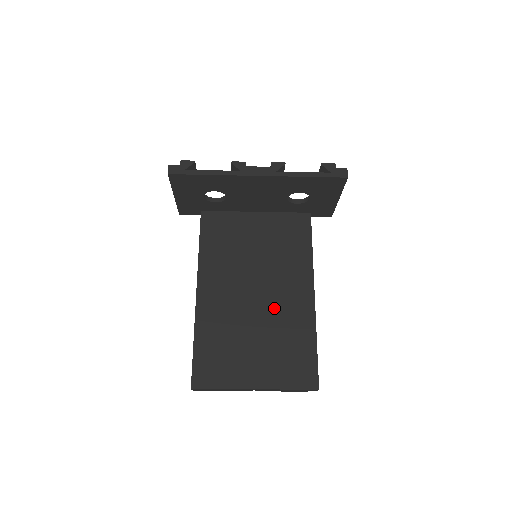
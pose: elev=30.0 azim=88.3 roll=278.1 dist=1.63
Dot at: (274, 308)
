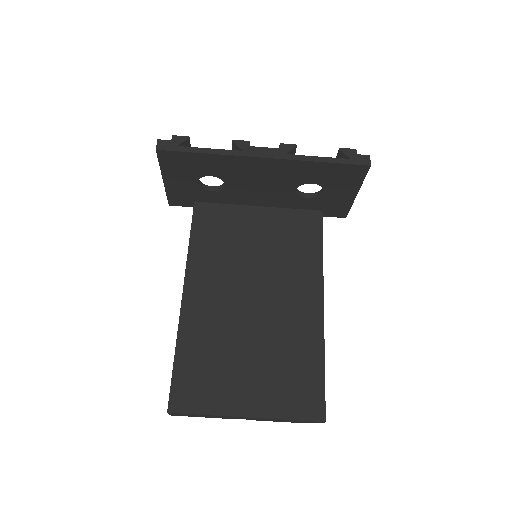
Dot at: (275, 319)
